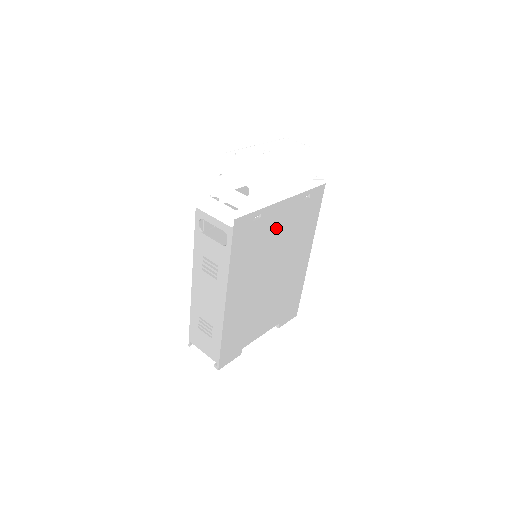
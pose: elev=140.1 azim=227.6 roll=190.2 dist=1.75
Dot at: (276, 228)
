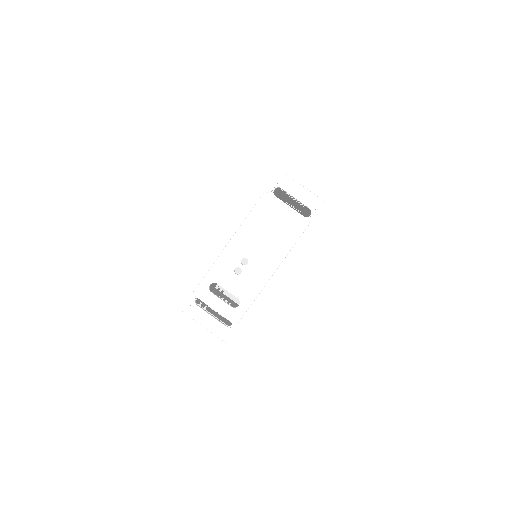
Dot at: occluded
